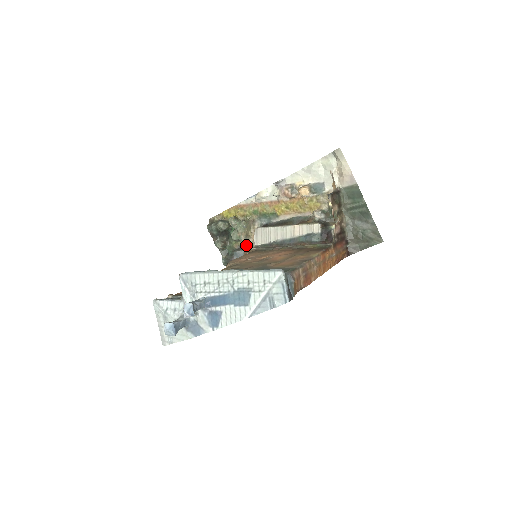
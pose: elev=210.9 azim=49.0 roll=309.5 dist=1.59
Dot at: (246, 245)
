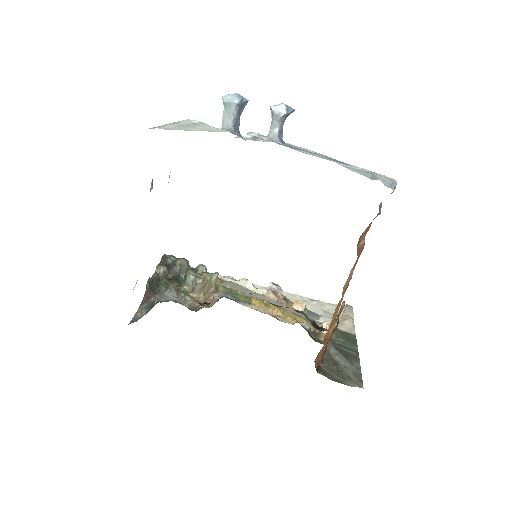
Dot at: (188, 295)
